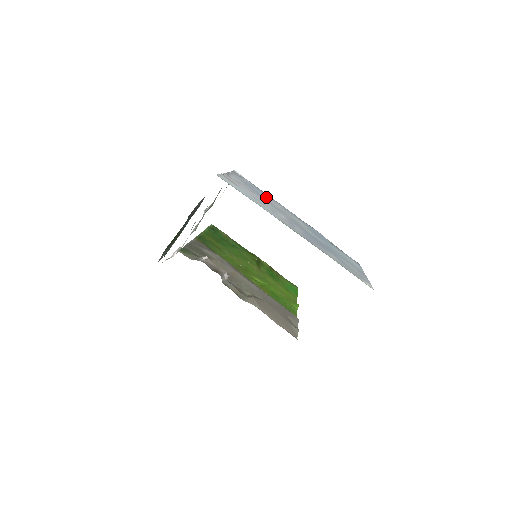
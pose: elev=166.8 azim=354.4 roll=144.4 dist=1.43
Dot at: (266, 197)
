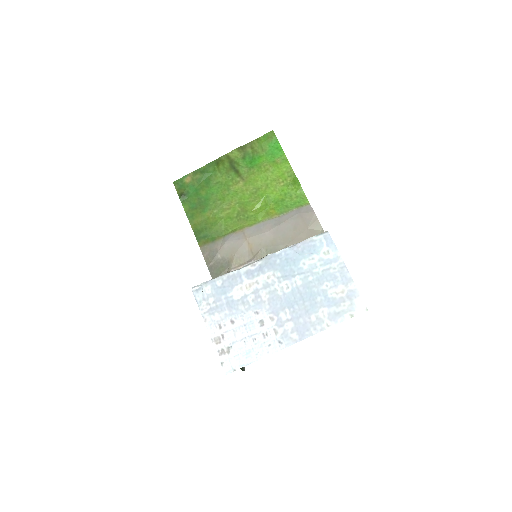
Dot at: (234, 292)
